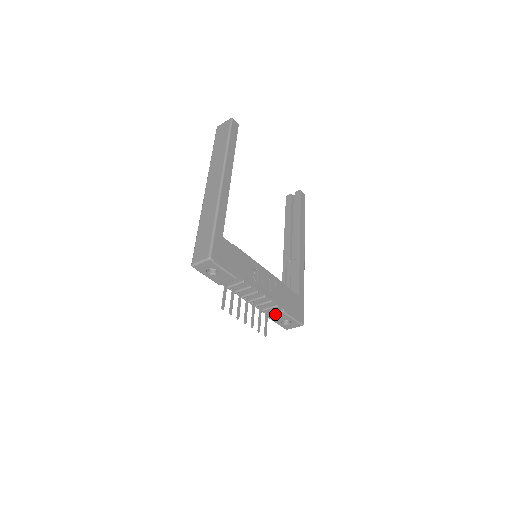
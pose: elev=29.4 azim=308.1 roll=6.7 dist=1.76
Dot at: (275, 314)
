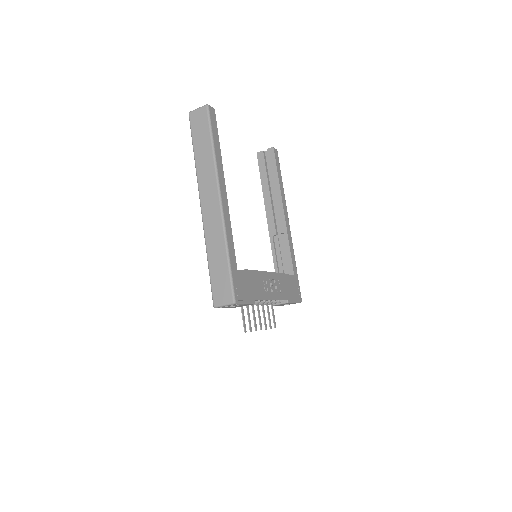
Dot at: (280, 304)
